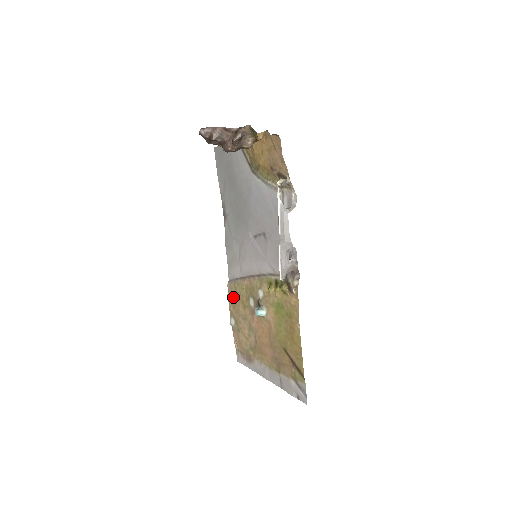
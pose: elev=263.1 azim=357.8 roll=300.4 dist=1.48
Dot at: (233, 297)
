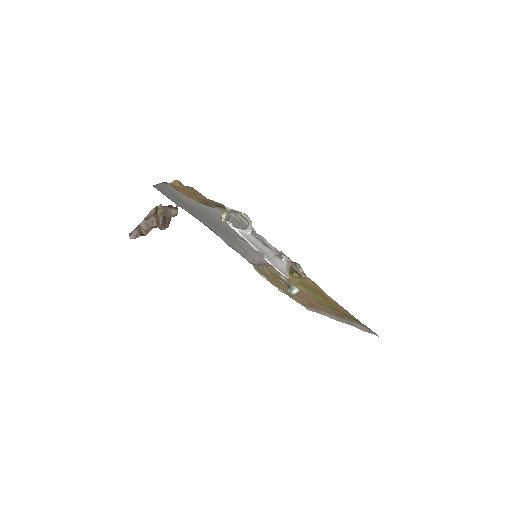
Dot at: (266, 277)
